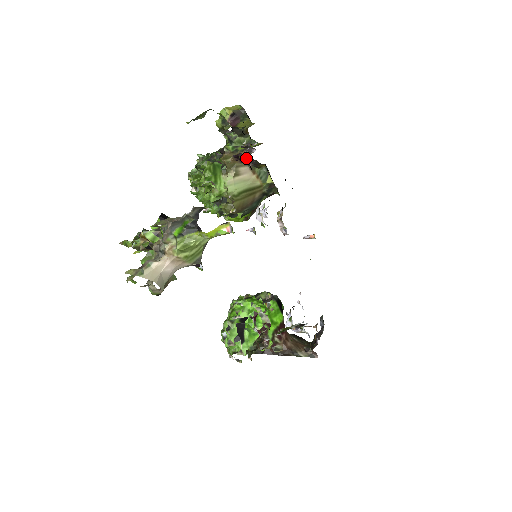
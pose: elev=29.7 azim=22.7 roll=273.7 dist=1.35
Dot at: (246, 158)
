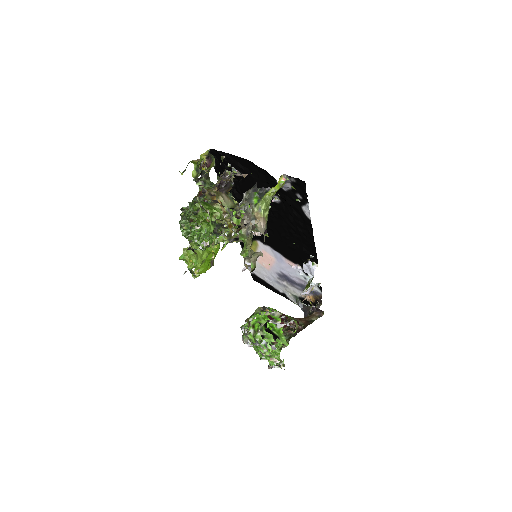
Dot at: (241, 166)
